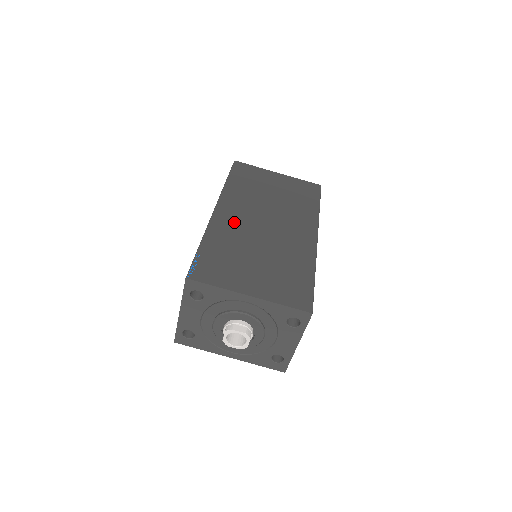
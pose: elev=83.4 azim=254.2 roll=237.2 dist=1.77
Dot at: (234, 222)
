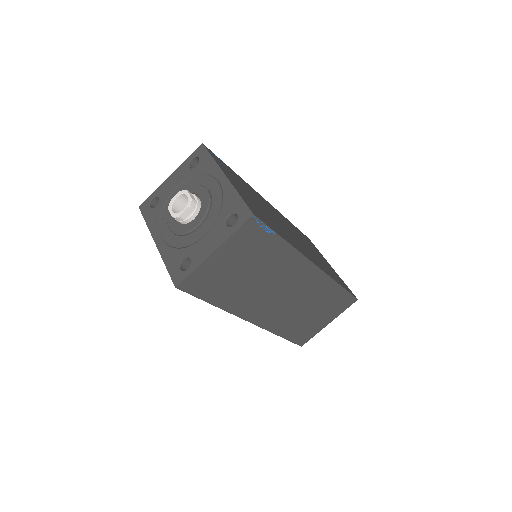
Dot at: occluded
